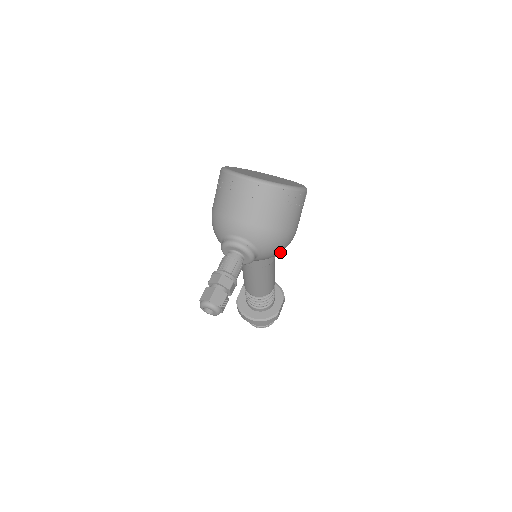
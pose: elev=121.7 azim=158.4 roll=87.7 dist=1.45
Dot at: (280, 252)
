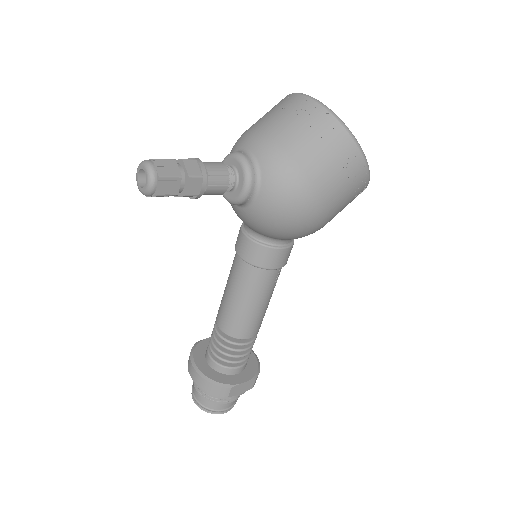
Dot at: (287, 225)
